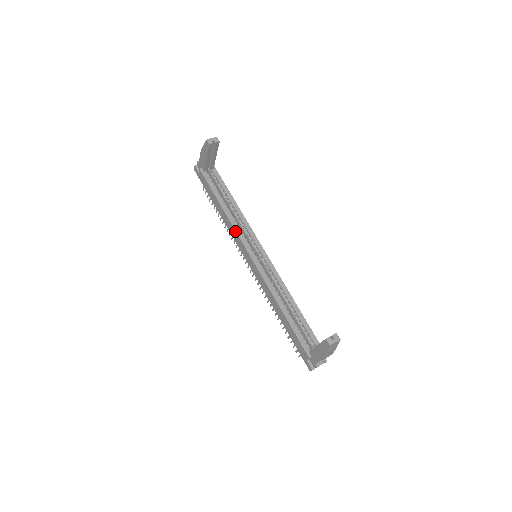
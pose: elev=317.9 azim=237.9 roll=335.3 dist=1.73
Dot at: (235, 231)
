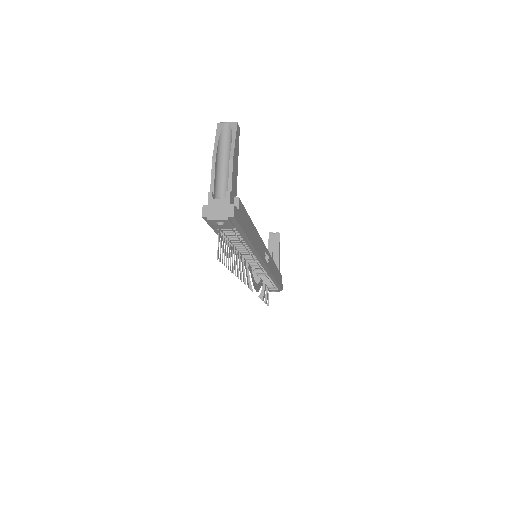
Dot at: occluded
